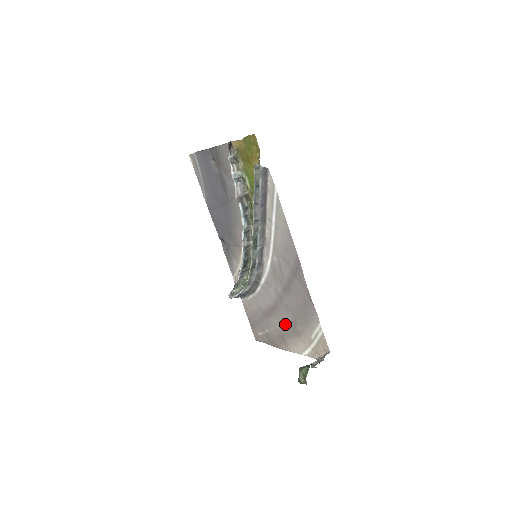
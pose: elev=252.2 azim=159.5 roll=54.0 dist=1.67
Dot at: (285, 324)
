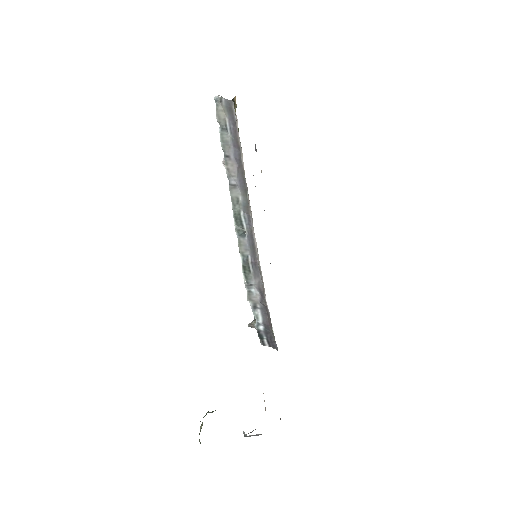
Dot at: occluded
